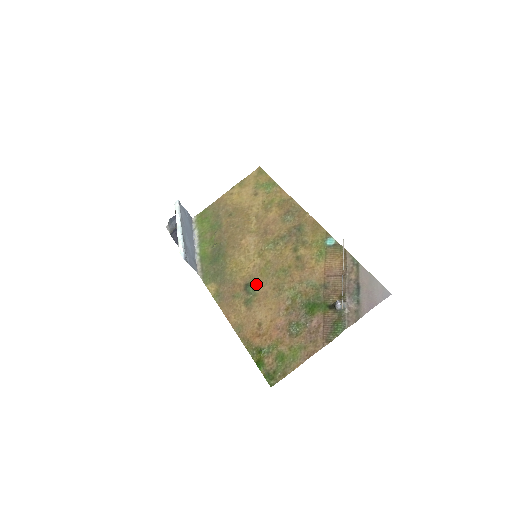
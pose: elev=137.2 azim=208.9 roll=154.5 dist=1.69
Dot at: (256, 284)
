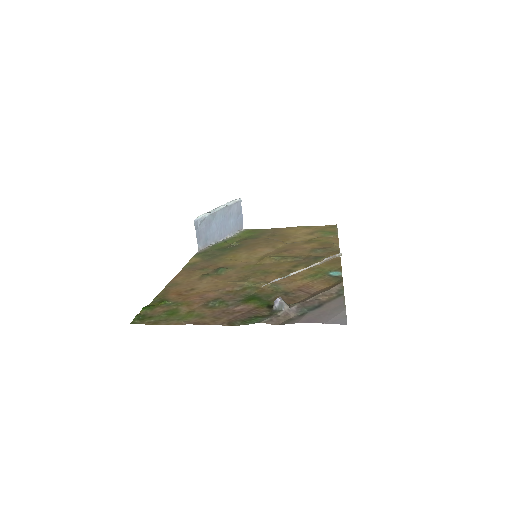
Dot at: (230, 270)
